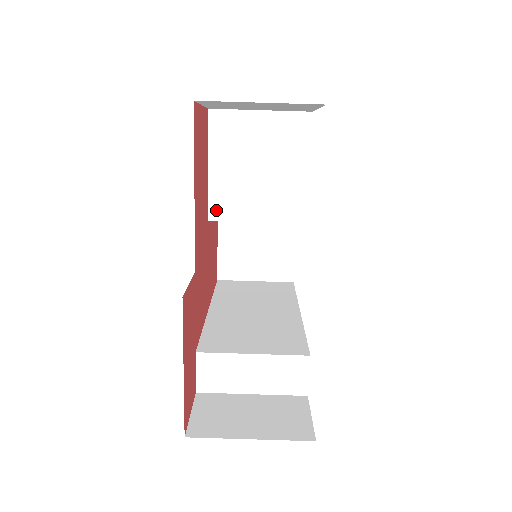
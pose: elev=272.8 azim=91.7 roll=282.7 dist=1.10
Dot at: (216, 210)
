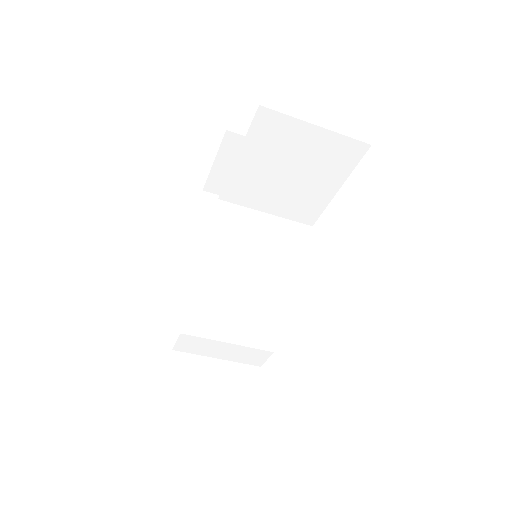
Dot at: (230, 193)
